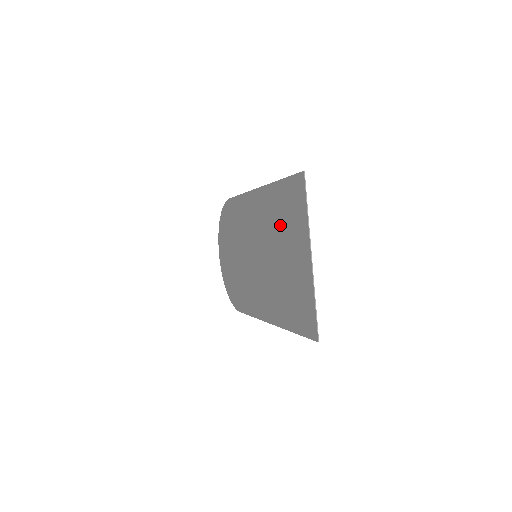
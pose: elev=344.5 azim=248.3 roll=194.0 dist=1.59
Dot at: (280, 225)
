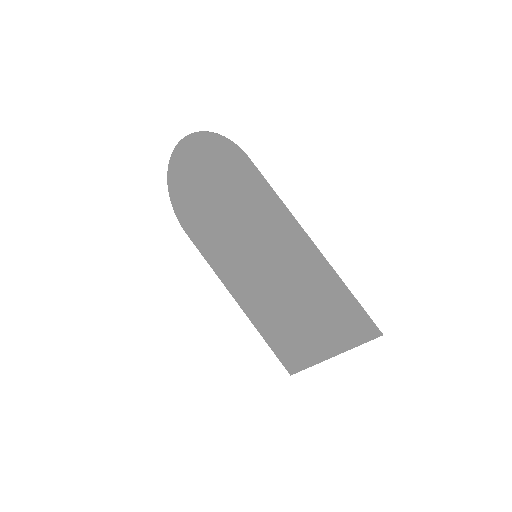
Dot at: (316, 302)
